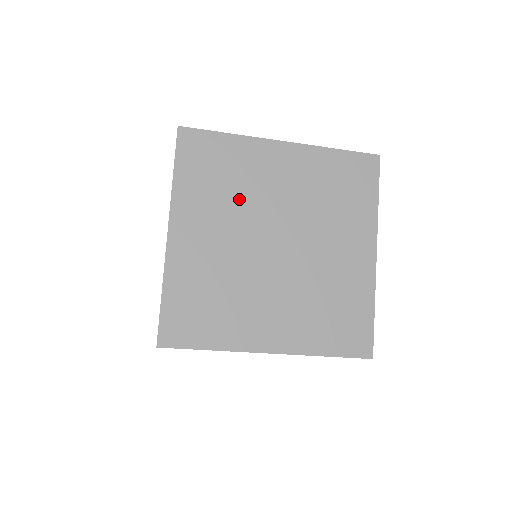
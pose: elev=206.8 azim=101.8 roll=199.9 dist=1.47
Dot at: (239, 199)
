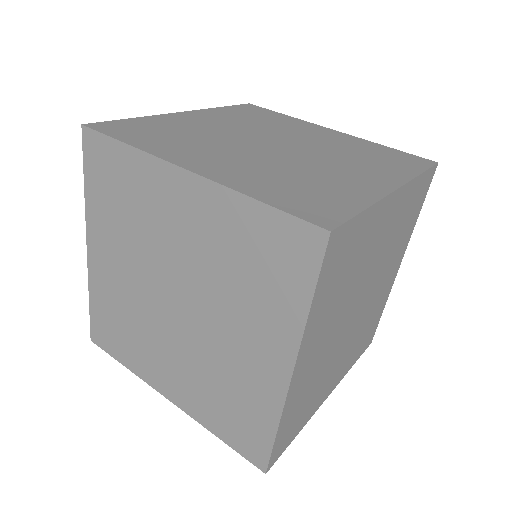
Dot at: (351, 286)
